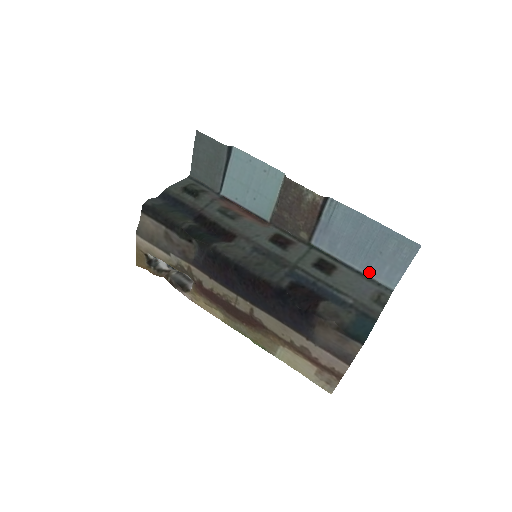
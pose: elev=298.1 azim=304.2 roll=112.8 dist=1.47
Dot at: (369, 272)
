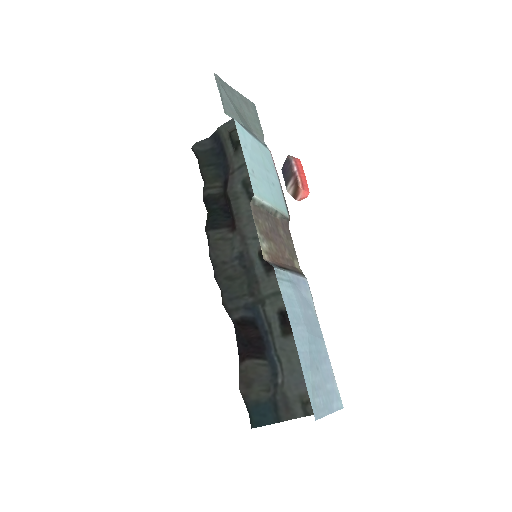
Dot at: (330, 366)
